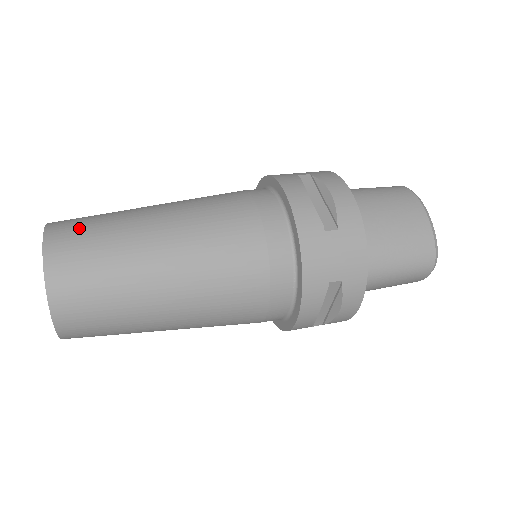
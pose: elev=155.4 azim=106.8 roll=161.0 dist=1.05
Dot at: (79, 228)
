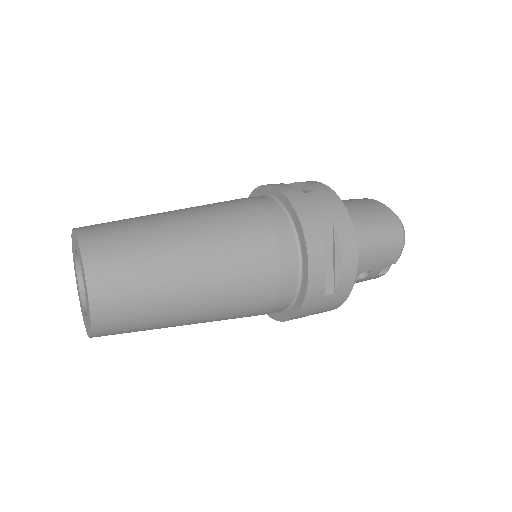
Dot at: occluded
